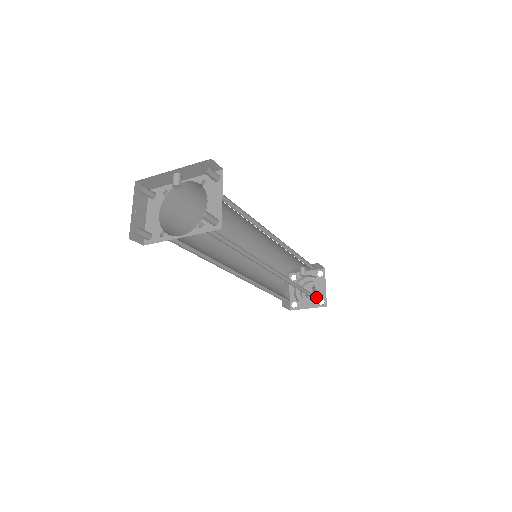
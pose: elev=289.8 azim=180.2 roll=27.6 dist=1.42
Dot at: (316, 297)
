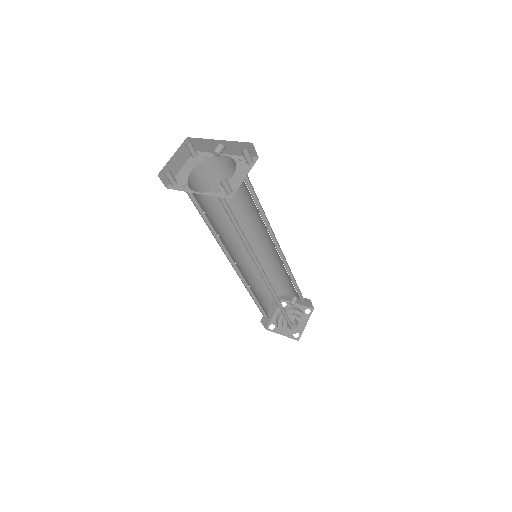
Dot at: (294, 330)
